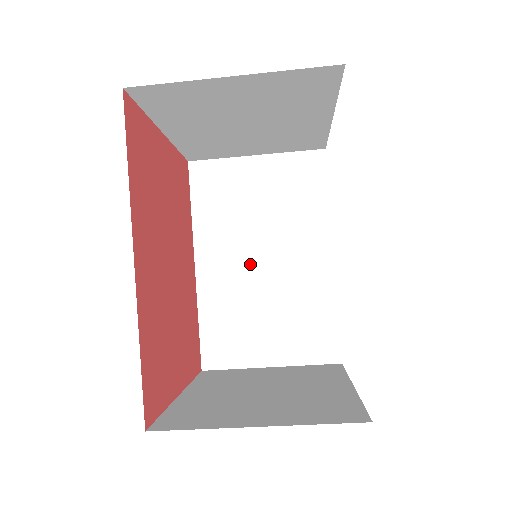
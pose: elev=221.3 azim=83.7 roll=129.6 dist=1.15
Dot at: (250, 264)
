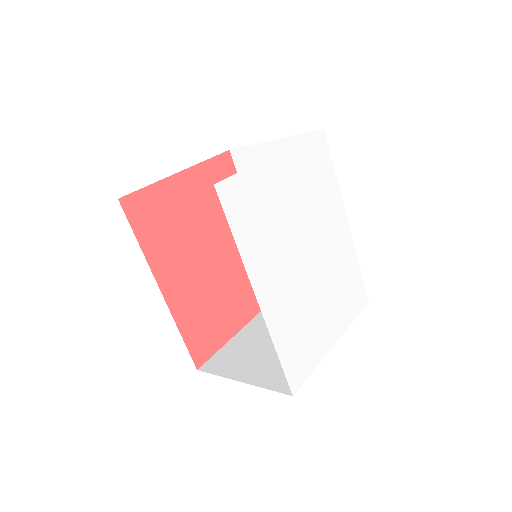
Dot at: occluded
